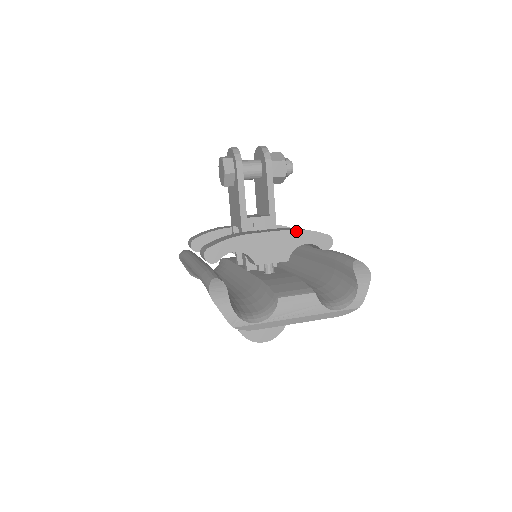
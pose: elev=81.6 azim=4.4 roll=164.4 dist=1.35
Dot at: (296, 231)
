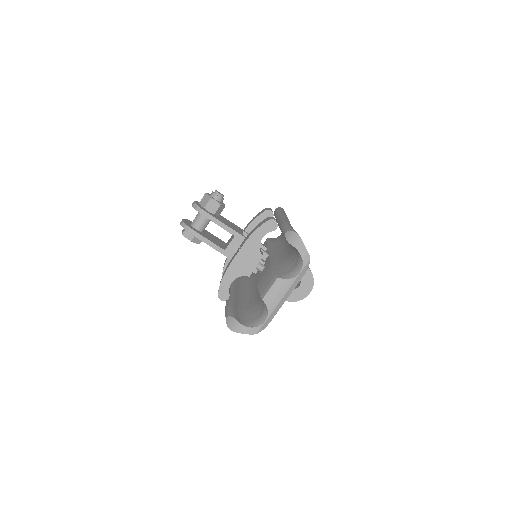
Dot at: (249, 238)
